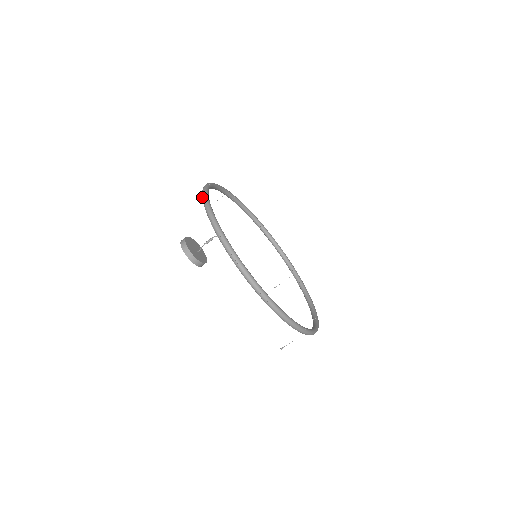
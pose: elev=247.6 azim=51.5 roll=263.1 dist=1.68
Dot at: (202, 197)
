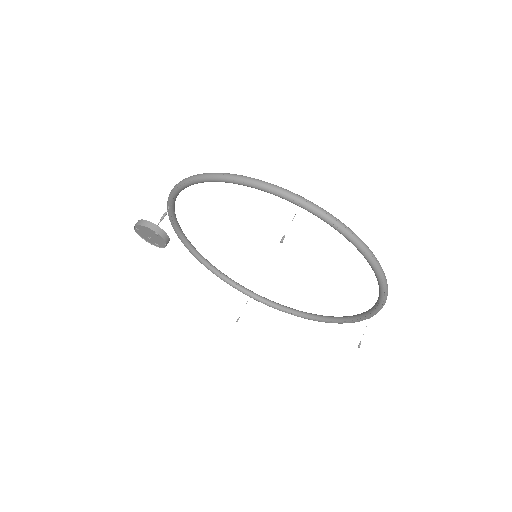
Dot at: occluded
